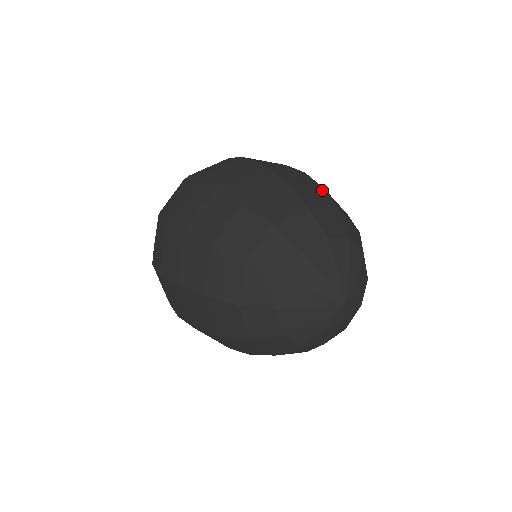
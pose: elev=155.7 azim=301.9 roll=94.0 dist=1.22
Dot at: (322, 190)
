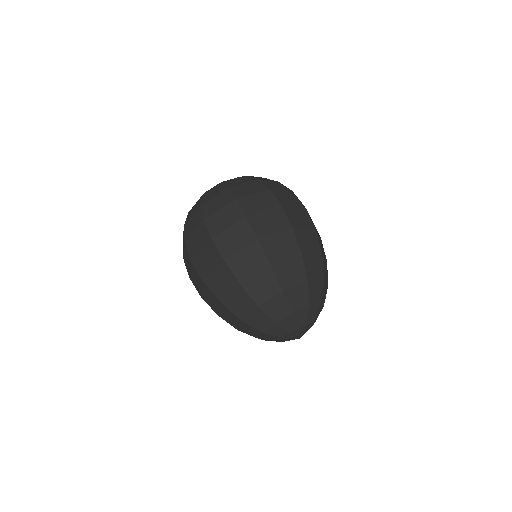
Dot at: (300, 259)
